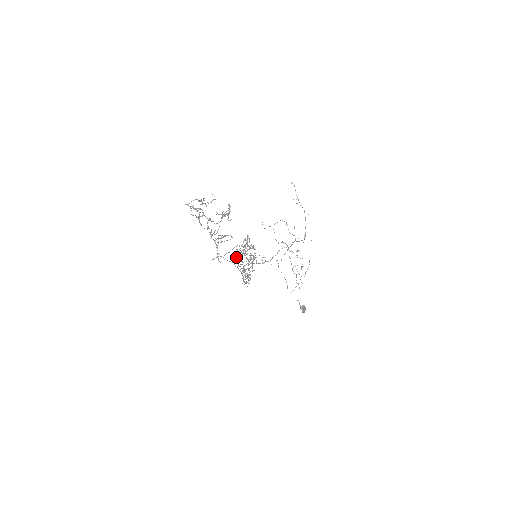
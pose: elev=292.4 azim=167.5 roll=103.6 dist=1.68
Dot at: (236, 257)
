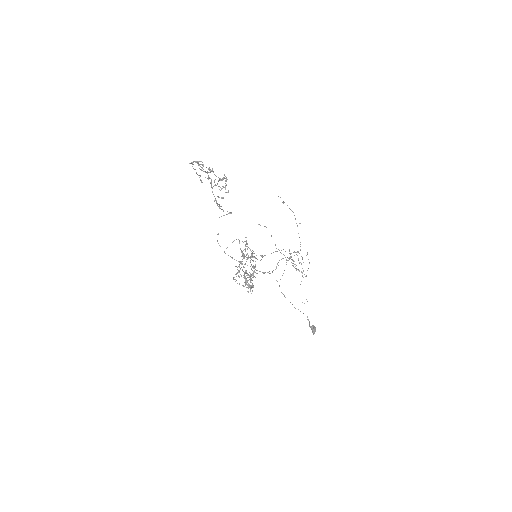
Dot at: (237, 272)
